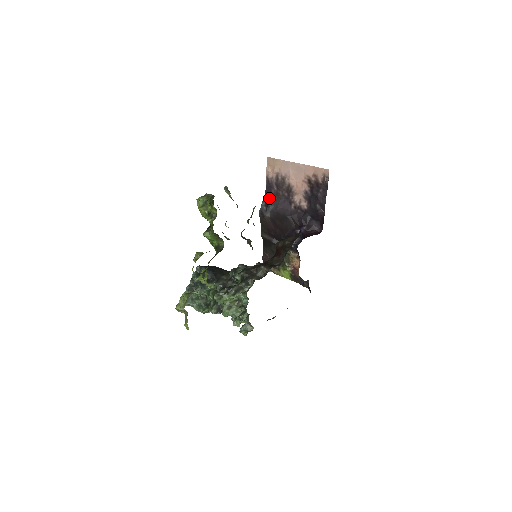
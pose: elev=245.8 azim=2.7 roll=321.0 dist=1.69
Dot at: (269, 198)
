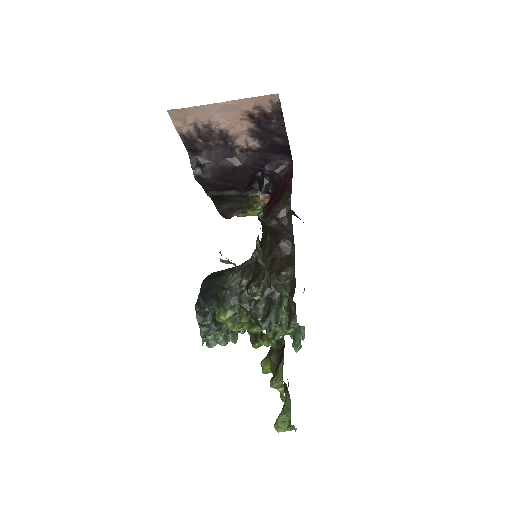
Dot at: (196, 155)
